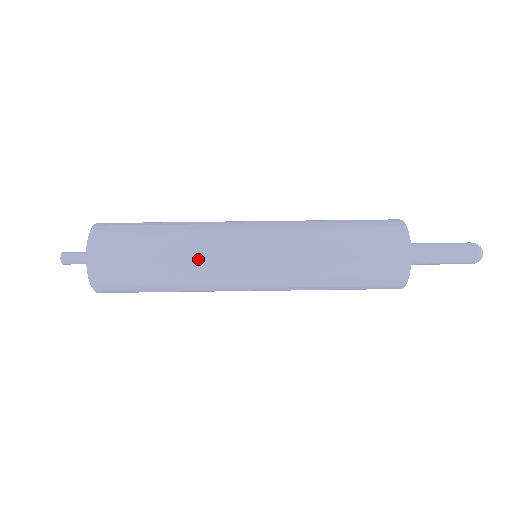
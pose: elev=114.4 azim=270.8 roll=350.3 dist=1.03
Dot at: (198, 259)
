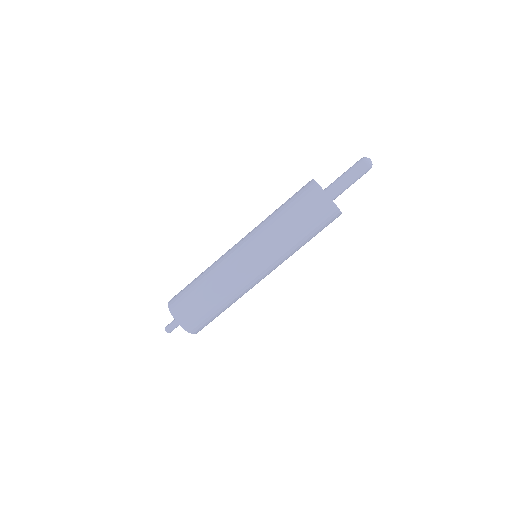
Dot at: occluded
